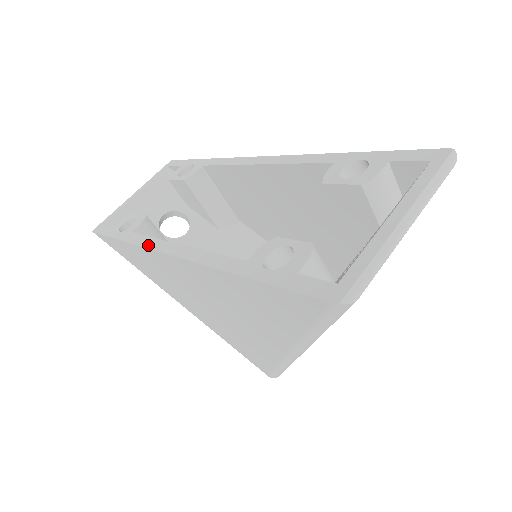
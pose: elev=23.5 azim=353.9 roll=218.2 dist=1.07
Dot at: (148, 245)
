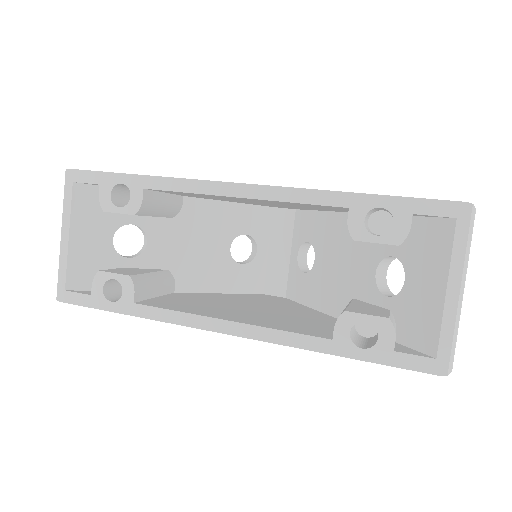
Dot at: (183, 323)
